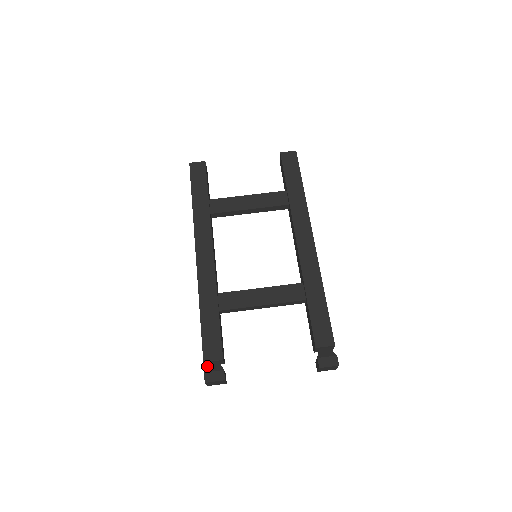
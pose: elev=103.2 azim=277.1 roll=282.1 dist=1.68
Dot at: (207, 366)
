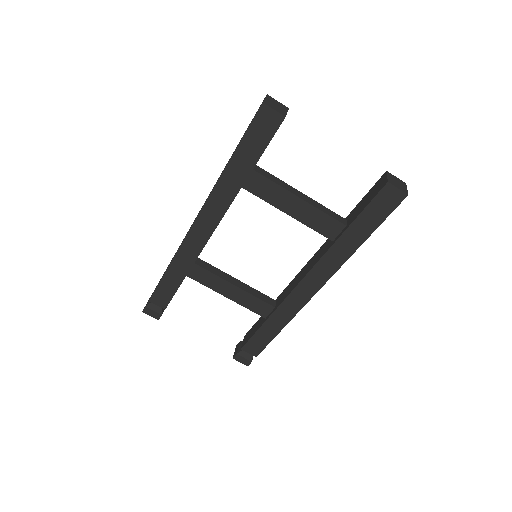
Dot at: (151, 302)
